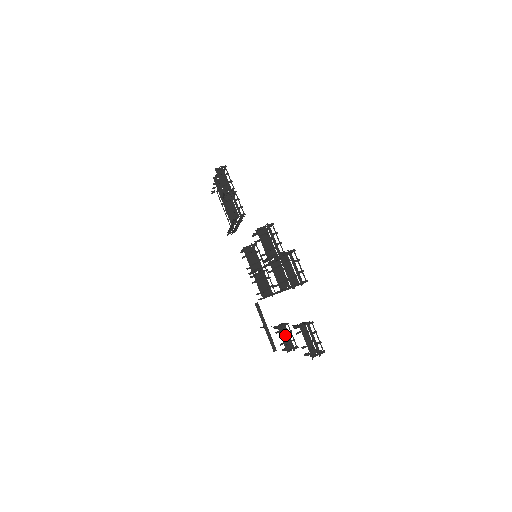
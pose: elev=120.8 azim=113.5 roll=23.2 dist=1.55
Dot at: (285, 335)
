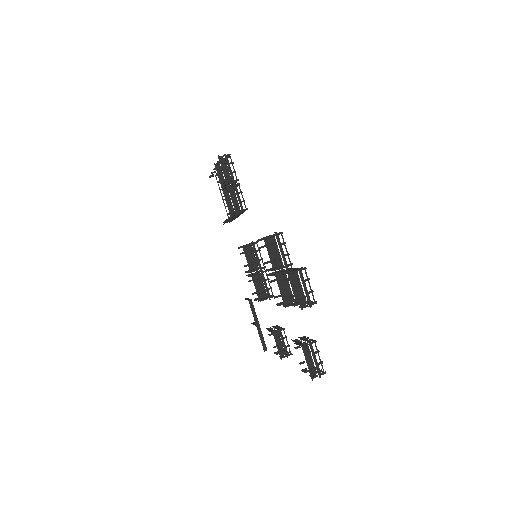
Dot at: (280, 340)
